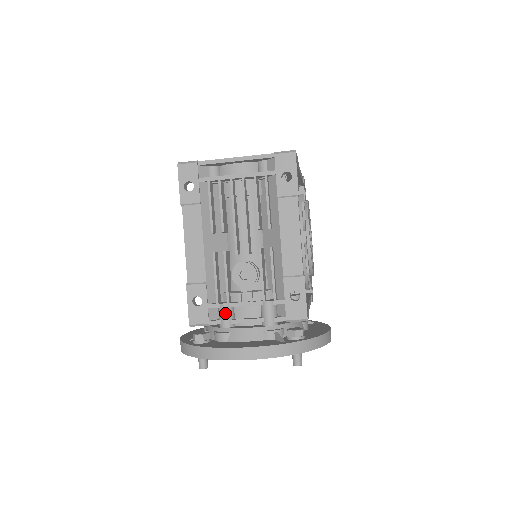
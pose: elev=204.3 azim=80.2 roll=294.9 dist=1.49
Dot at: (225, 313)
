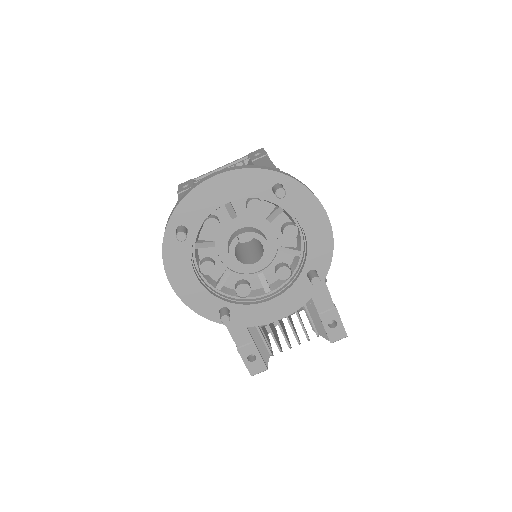
Dot at: occluded
